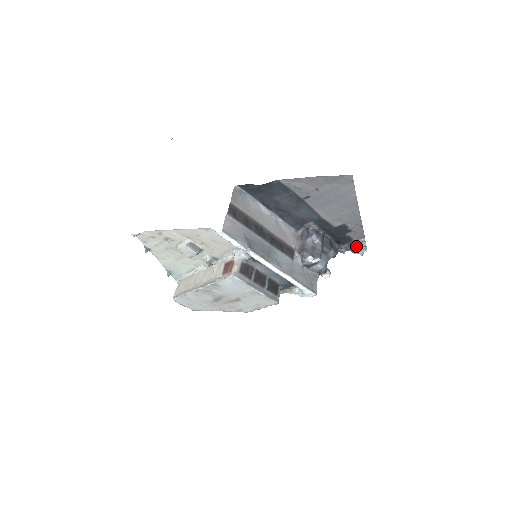
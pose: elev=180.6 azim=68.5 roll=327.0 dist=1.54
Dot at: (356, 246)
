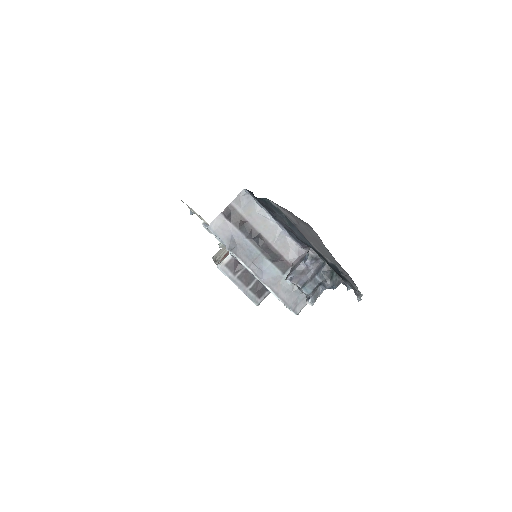
Dot at: occluded
